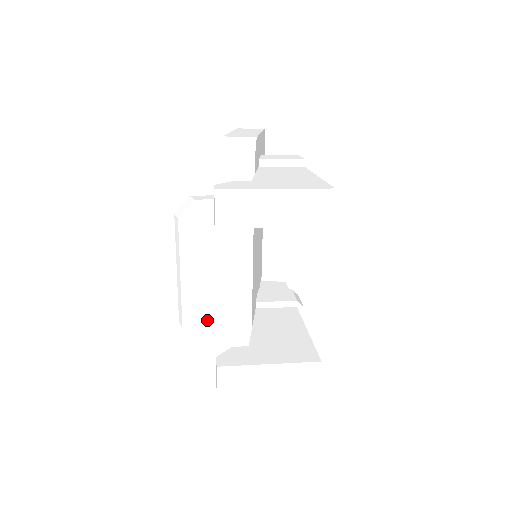
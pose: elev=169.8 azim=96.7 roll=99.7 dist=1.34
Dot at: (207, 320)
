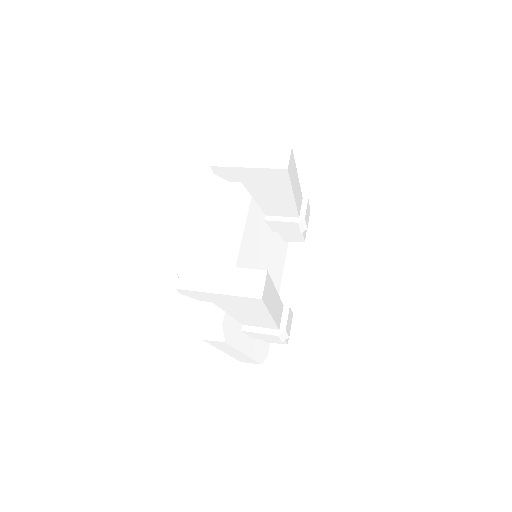
Dot at: occluded
